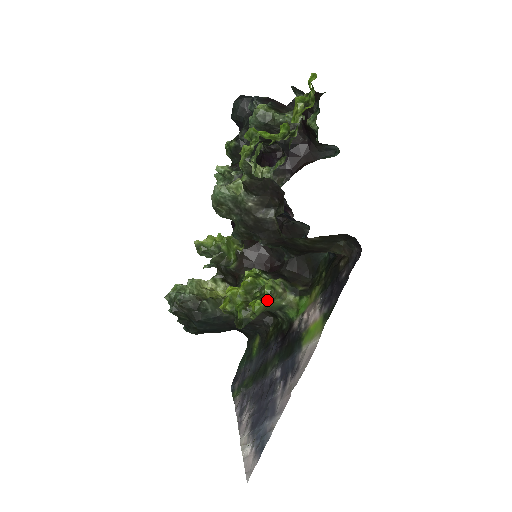
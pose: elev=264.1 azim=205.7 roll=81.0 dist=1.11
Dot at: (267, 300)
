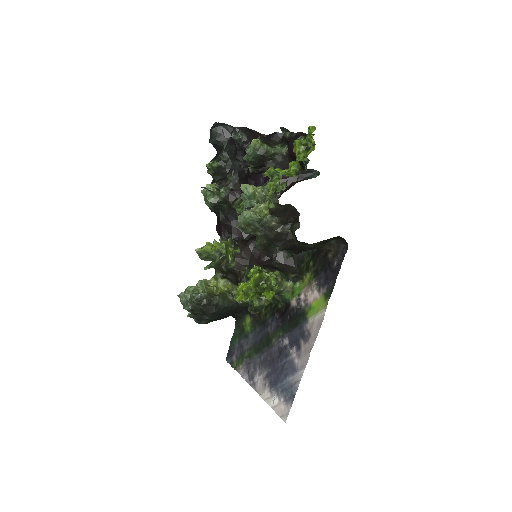
Dot at: (276, 289)
